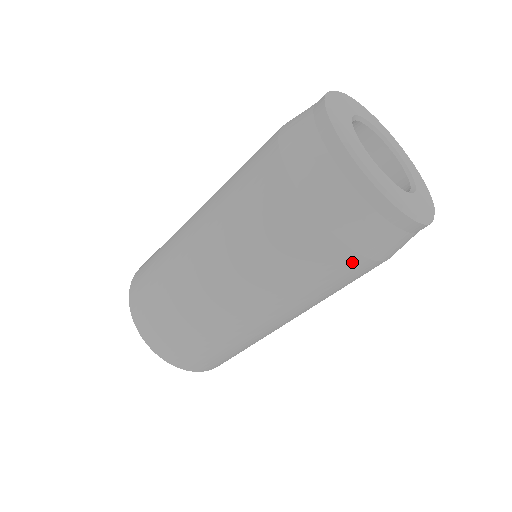
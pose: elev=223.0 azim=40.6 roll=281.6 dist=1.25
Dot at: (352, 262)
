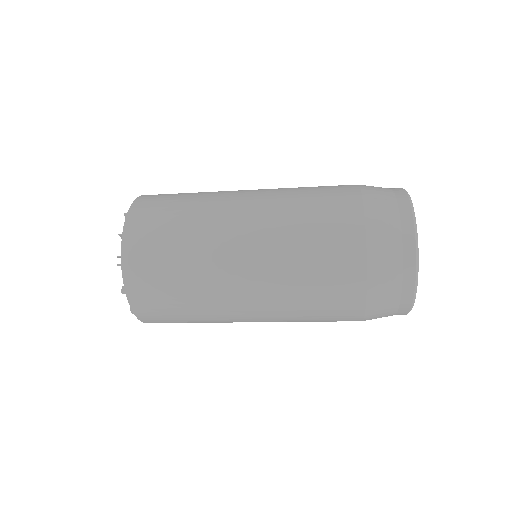
Dot at: (355, 299)
